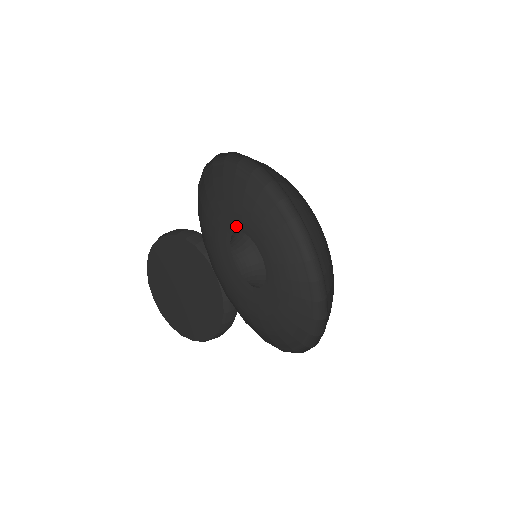
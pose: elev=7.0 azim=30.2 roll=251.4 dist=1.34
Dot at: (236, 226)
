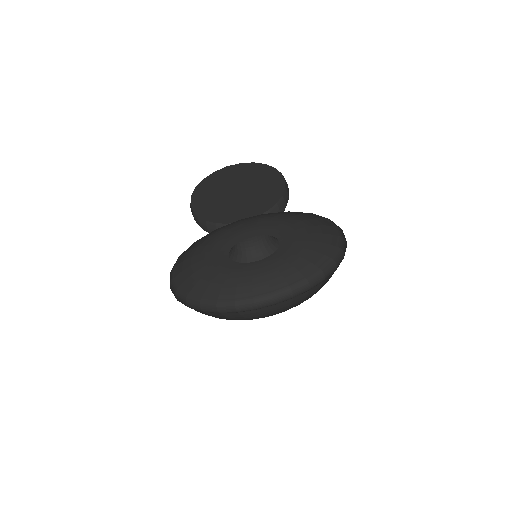
Dot at: (252, 233)
